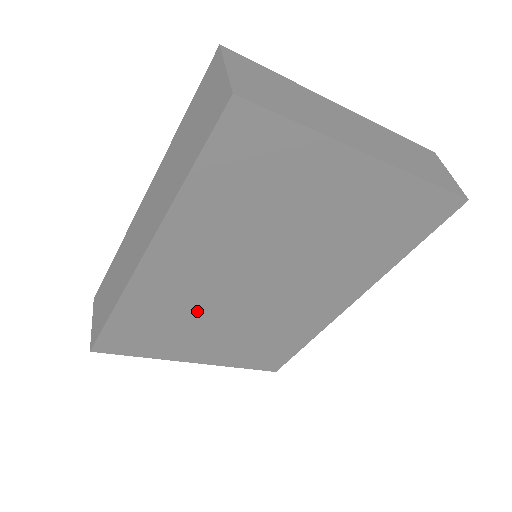
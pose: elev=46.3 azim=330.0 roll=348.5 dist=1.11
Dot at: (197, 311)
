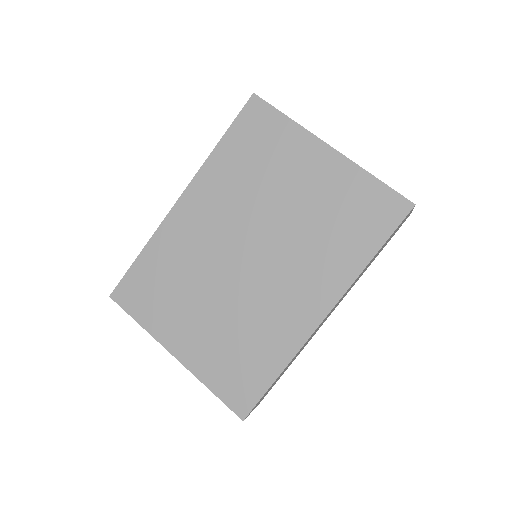
Dot at: (195, 274)
